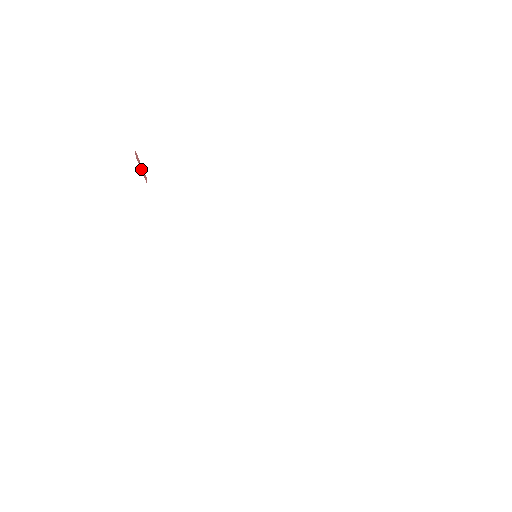
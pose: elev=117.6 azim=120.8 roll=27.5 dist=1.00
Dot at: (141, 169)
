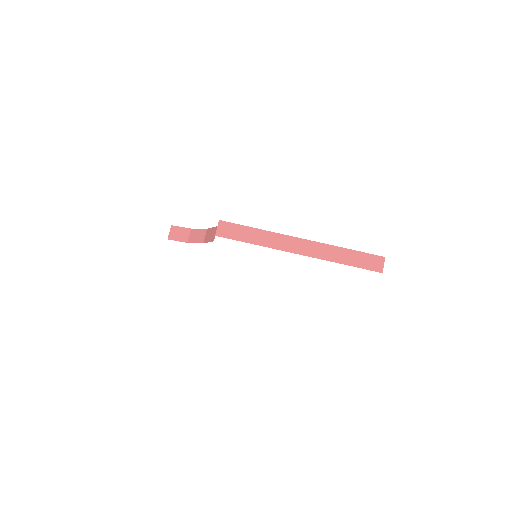
Dot at: occluded
